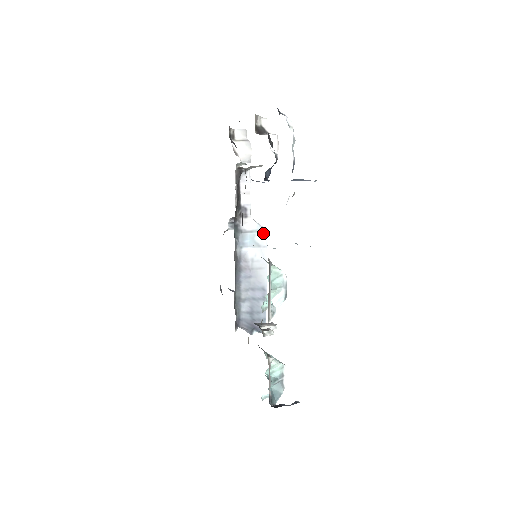
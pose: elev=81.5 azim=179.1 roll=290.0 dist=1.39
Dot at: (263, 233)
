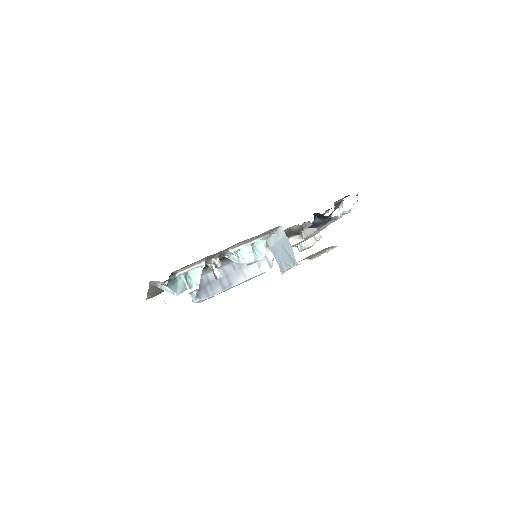
Dot at: (269, 266)
